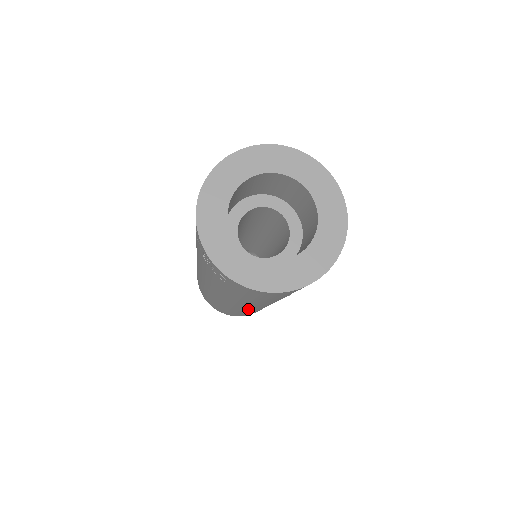
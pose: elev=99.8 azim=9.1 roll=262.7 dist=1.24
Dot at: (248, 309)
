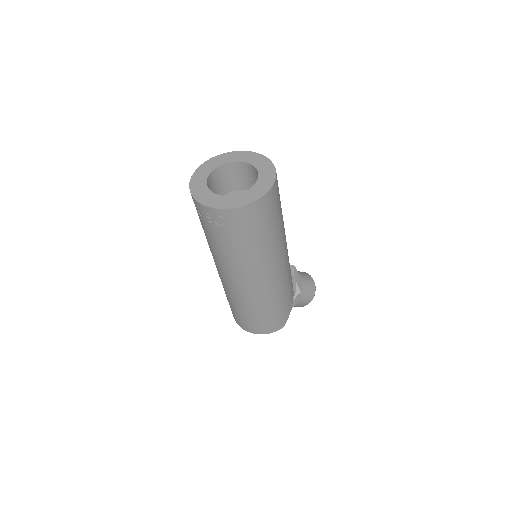
Dot at: (267, 286)
